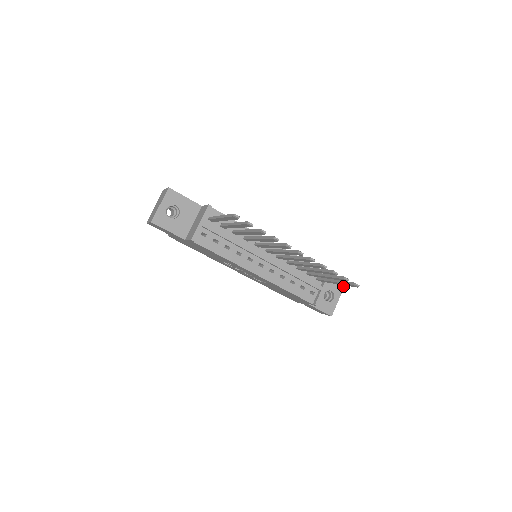
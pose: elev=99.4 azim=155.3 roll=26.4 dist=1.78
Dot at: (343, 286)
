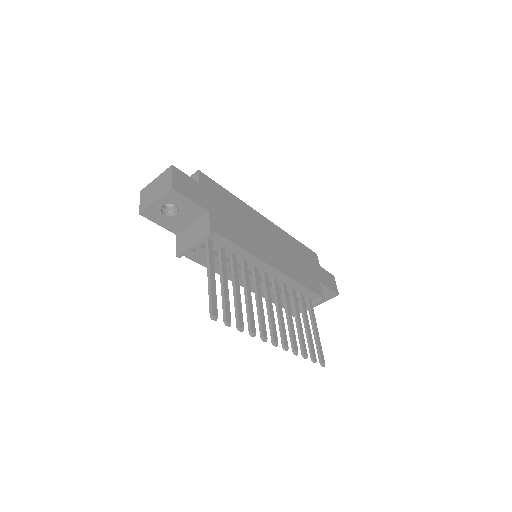
Dot at: (338, 294)
